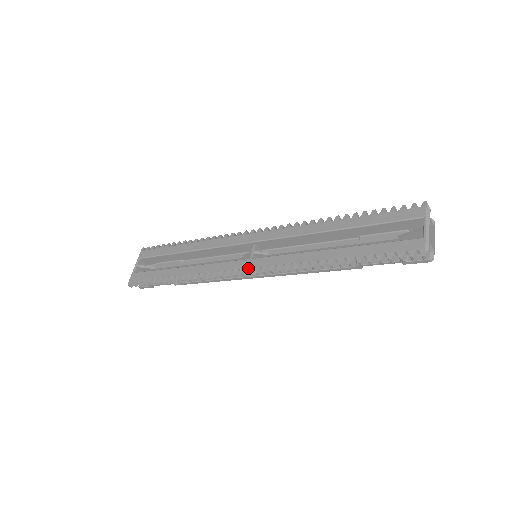
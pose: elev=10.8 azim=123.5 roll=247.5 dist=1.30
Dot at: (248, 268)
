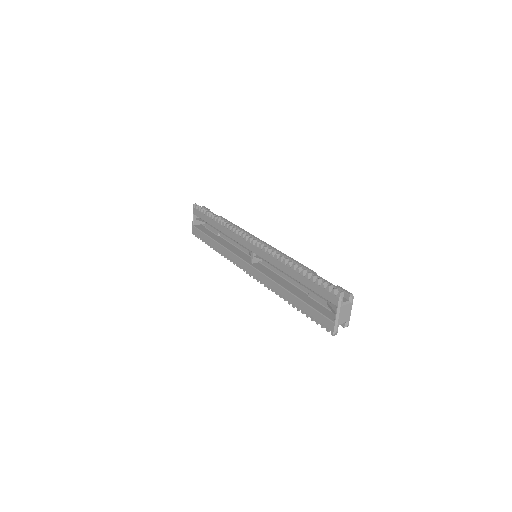
Dot at: (249, 272)
